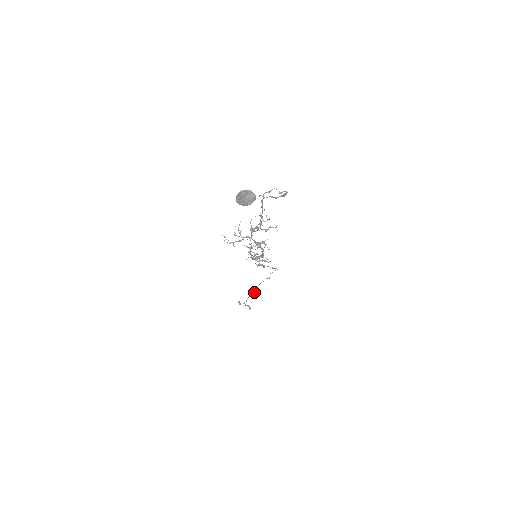
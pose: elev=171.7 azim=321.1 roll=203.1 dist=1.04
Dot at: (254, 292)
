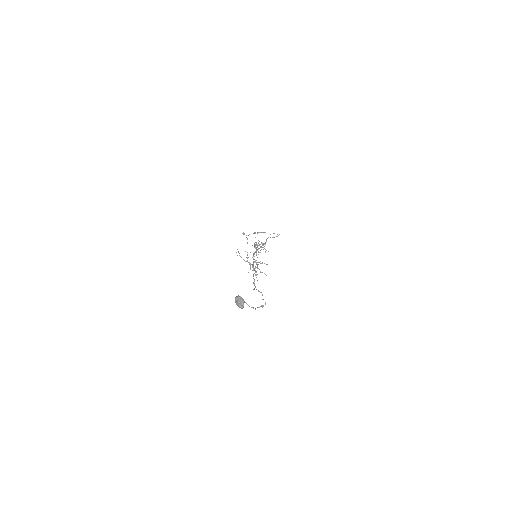
Dot at: (257, 233)
